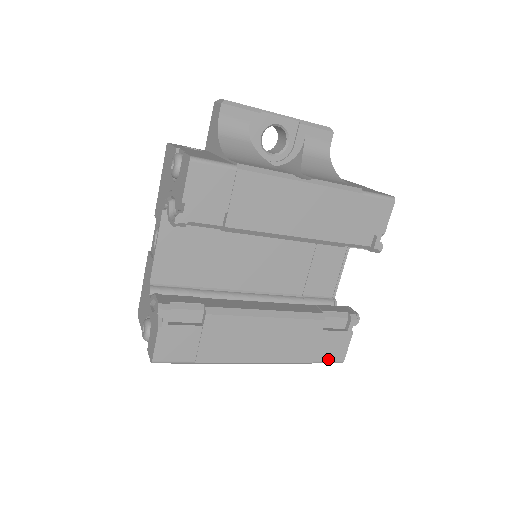
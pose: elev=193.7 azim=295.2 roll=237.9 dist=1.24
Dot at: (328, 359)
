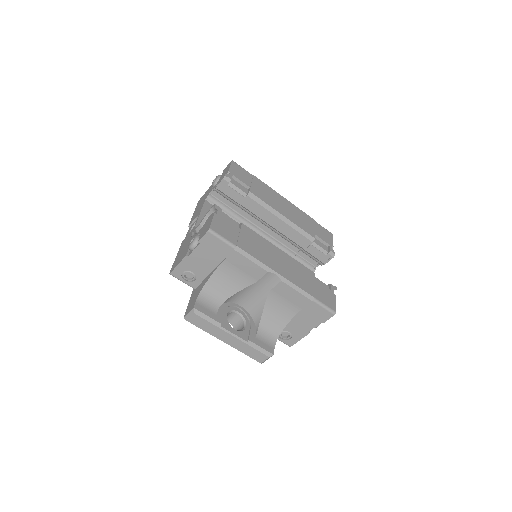
Dot at: (324, 303)
